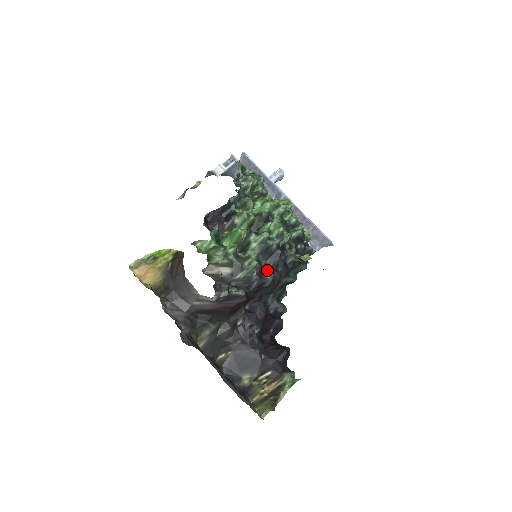
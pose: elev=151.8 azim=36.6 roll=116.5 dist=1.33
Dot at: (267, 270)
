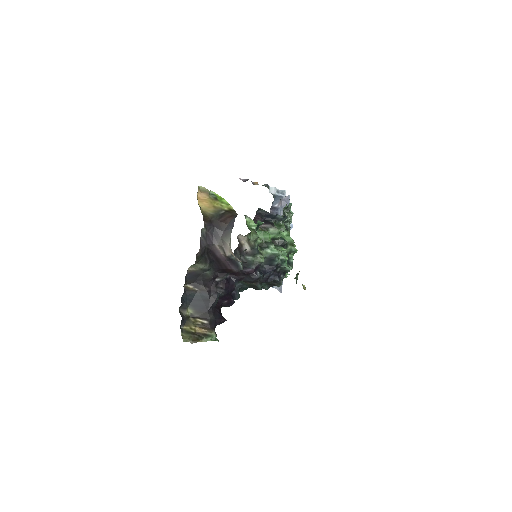
Dot at: (260, 270)
